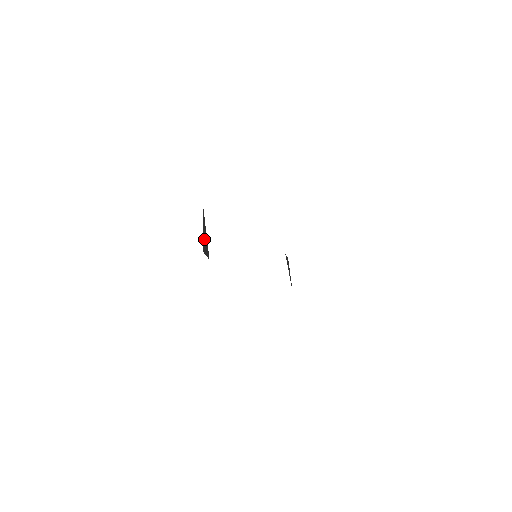
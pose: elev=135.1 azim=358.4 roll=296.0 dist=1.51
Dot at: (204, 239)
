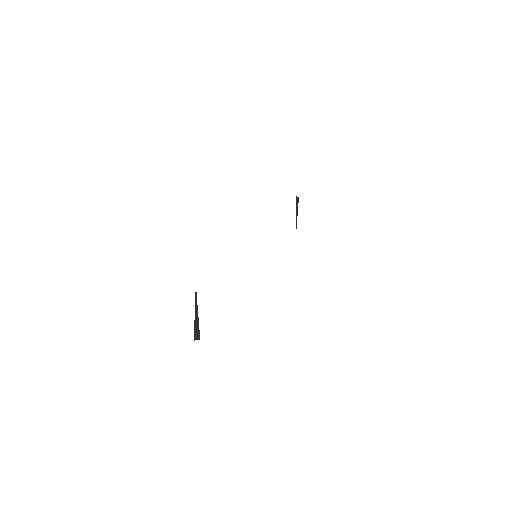
Dot at: (195, 324)
